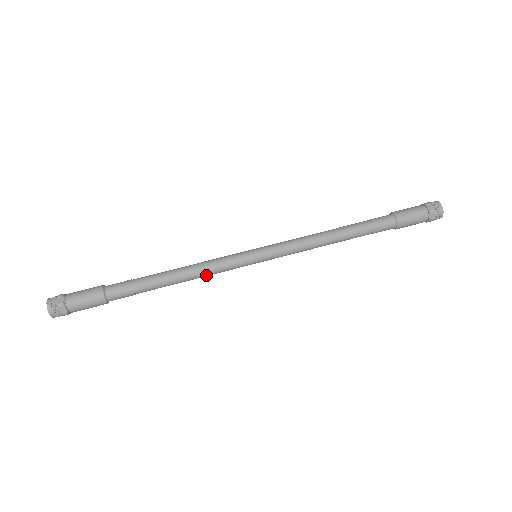
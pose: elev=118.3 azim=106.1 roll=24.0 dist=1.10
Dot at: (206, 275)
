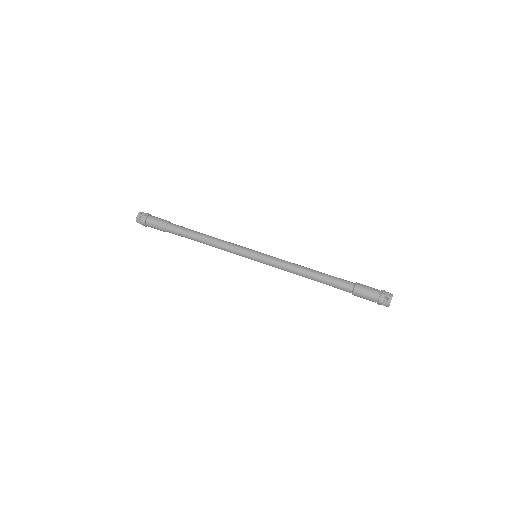
Dot at: (223, 249)
